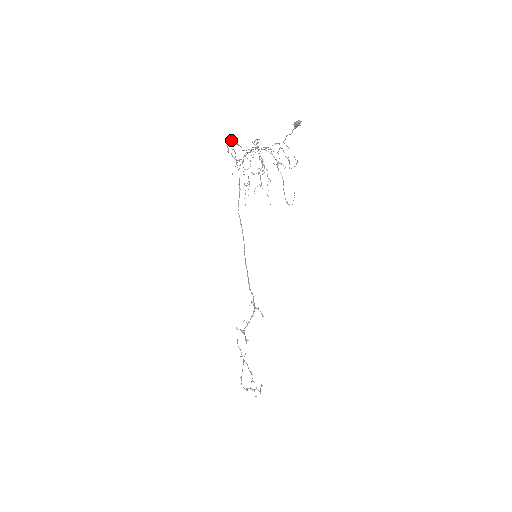
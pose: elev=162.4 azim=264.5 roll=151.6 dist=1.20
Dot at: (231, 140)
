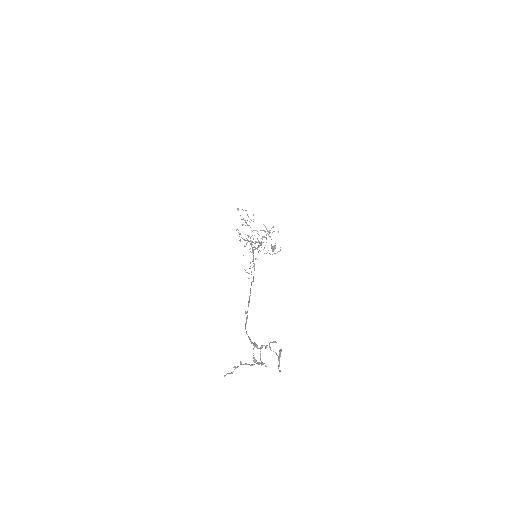
Dot at: occluded
